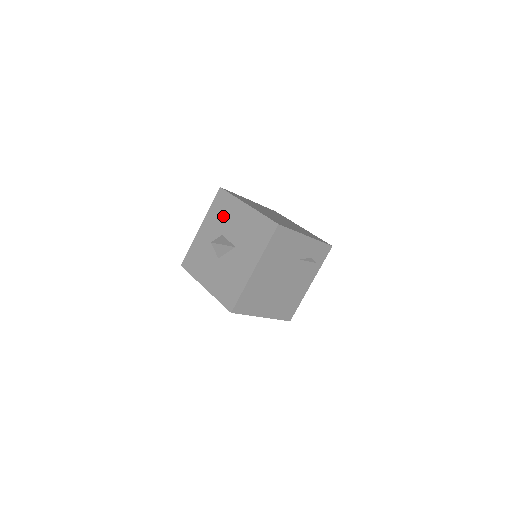
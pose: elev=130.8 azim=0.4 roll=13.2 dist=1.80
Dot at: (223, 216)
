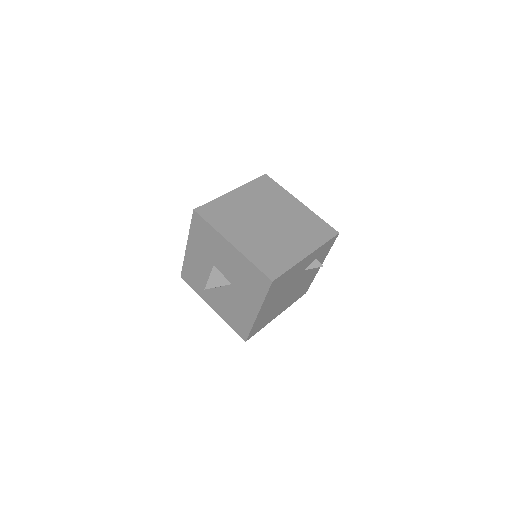
Dot at: (208, 246)
